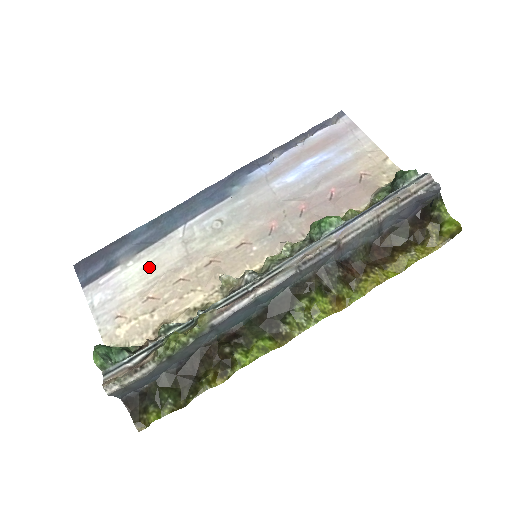
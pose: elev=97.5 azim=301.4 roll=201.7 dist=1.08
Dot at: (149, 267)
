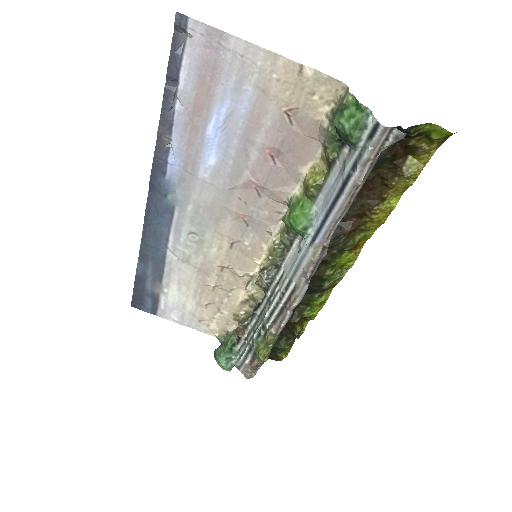
Dot at: (181, 288)
